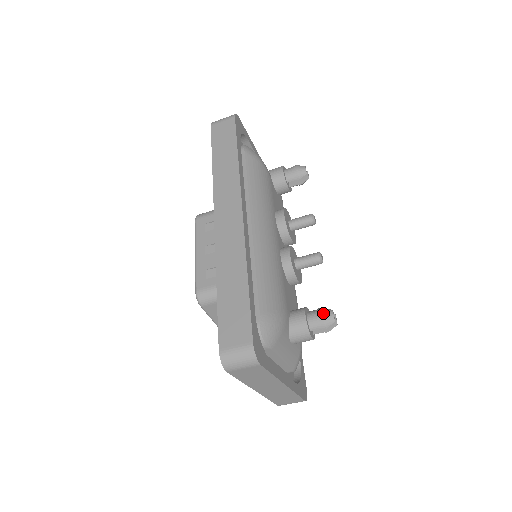
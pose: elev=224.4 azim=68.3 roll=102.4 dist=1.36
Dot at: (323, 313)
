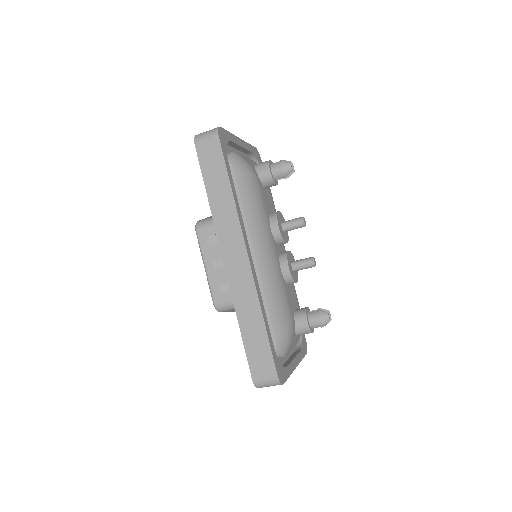
Dot at: (321, 317)
